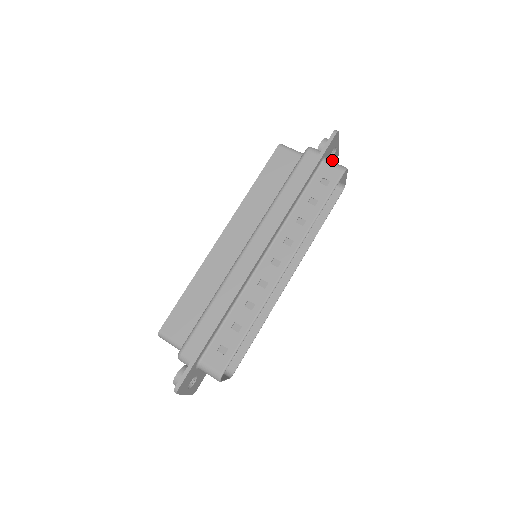
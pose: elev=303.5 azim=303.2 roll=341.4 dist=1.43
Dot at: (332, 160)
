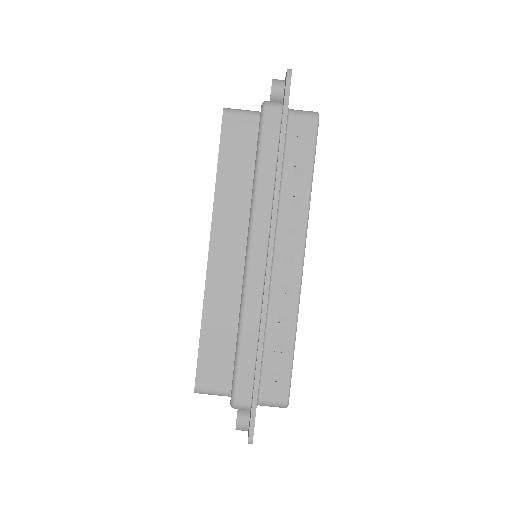
Dot at: occluded
